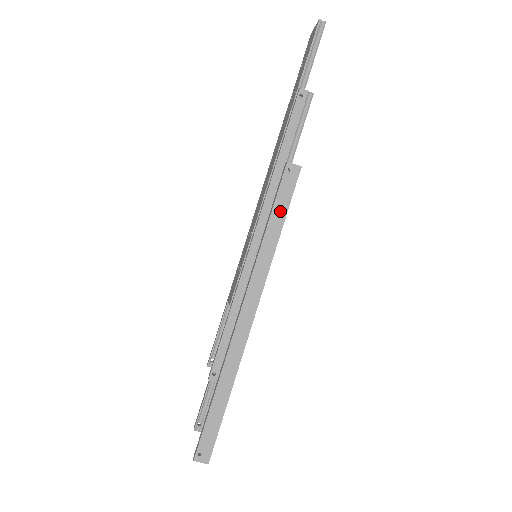
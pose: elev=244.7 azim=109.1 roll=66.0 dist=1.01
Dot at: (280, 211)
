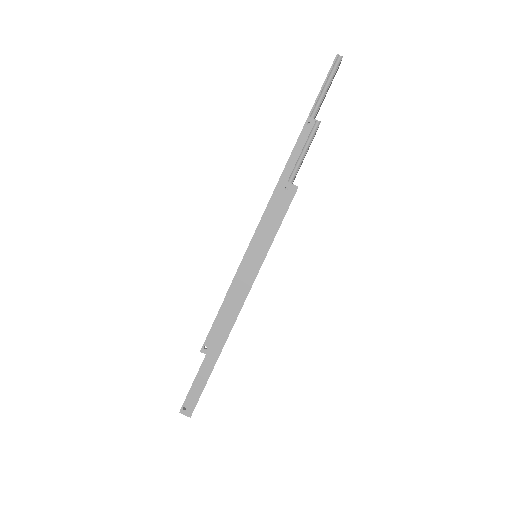
Dot at: (275, 223)
